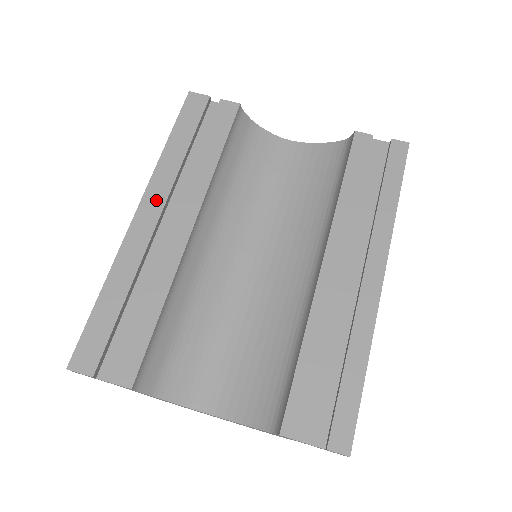
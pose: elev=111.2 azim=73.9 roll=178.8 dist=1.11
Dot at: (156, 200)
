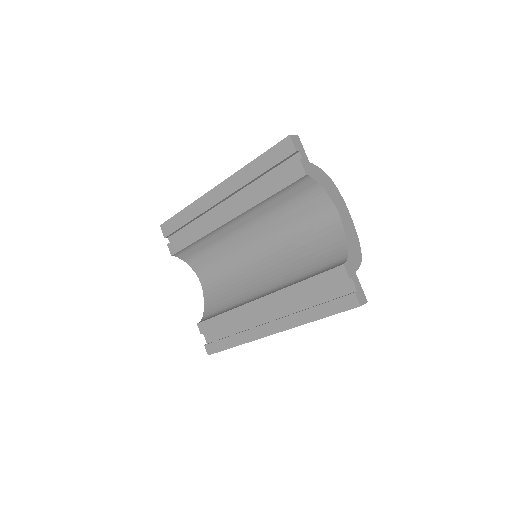
Dot at: (226, 190)
